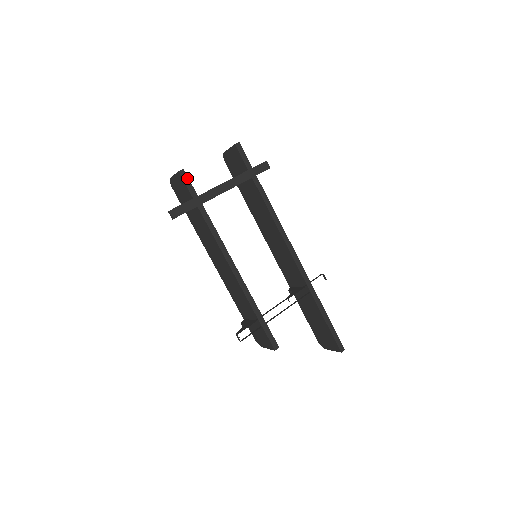
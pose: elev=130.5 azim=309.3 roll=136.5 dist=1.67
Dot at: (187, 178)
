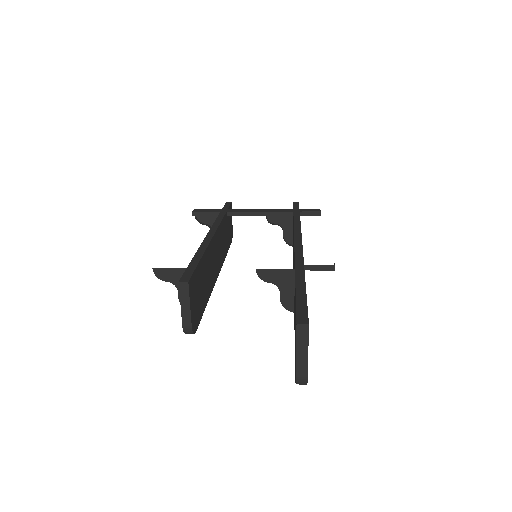
Dot at: (229, 205)
